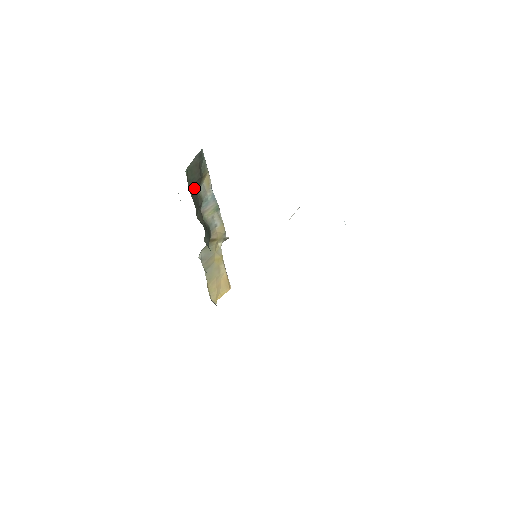
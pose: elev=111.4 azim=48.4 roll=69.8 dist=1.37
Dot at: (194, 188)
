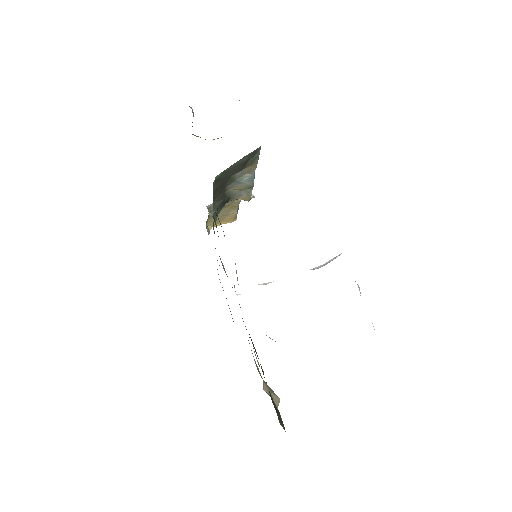
Dot at: (224, 180)
